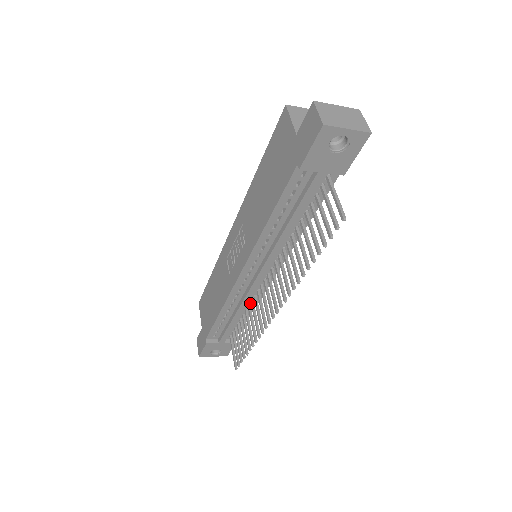
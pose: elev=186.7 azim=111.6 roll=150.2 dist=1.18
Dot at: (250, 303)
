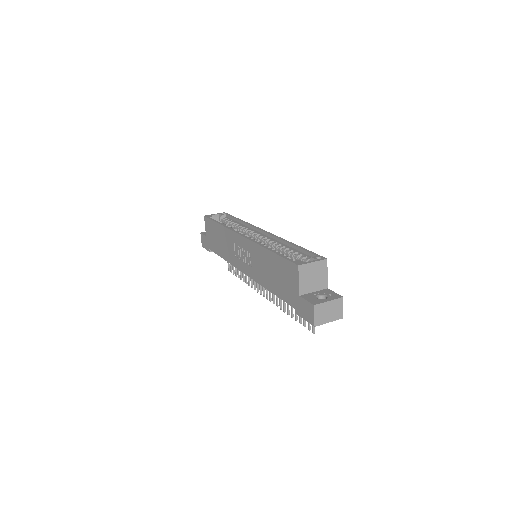
Dot at: occluded
